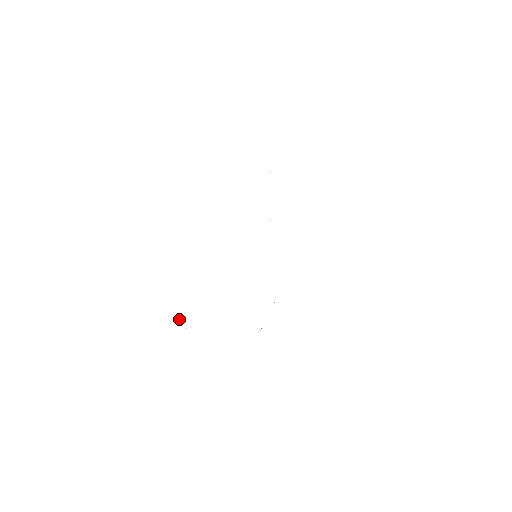
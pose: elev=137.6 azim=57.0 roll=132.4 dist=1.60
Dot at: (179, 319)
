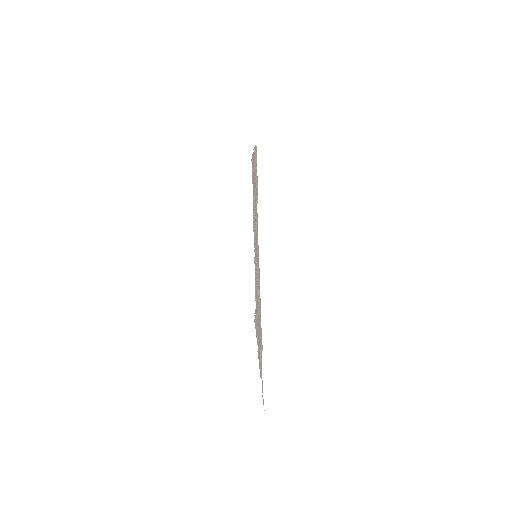
Dot at: occluded
